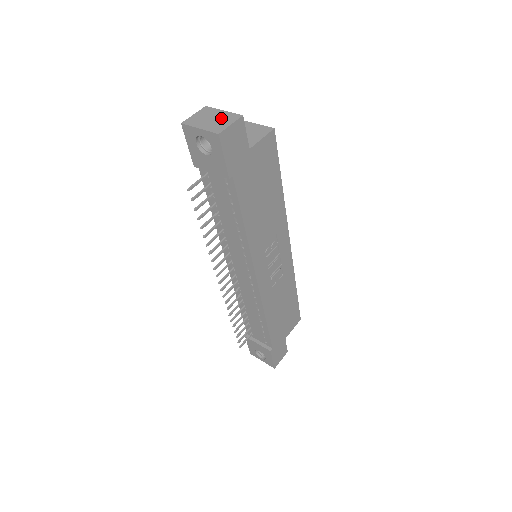
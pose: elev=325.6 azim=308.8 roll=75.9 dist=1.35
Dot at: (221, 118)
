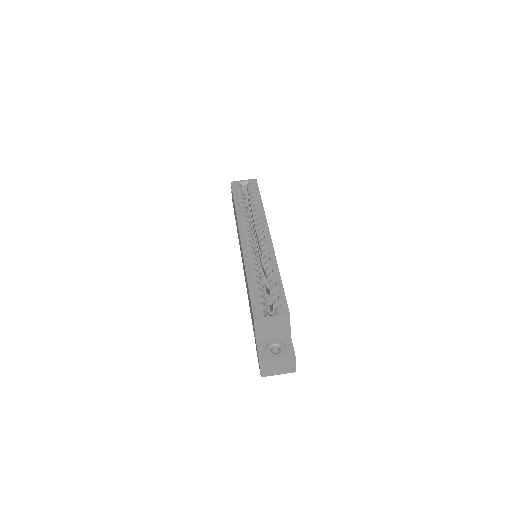
Dot at: (284, 365)
